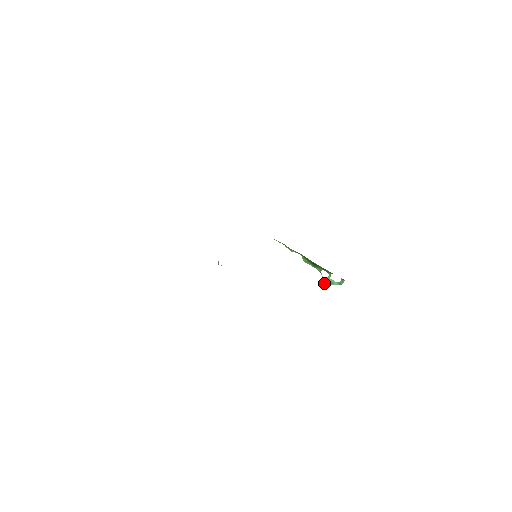
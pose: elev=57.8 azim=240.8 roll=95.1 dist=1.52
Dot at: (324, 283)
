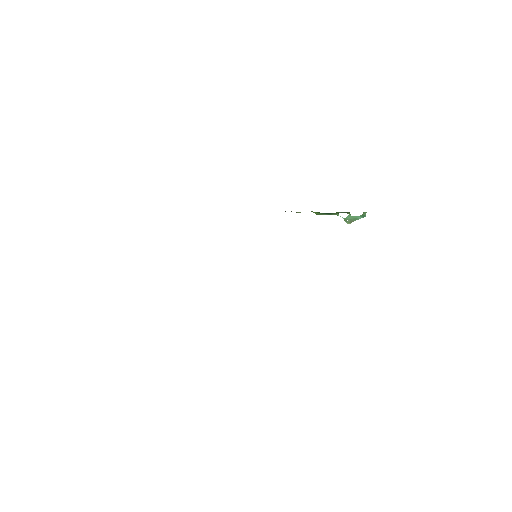
Dot at: (348, 222)
